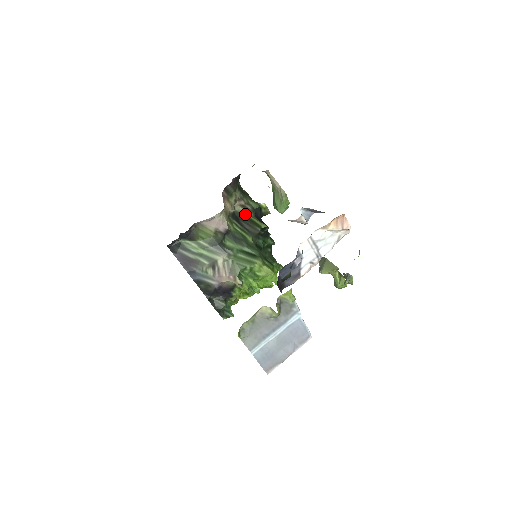
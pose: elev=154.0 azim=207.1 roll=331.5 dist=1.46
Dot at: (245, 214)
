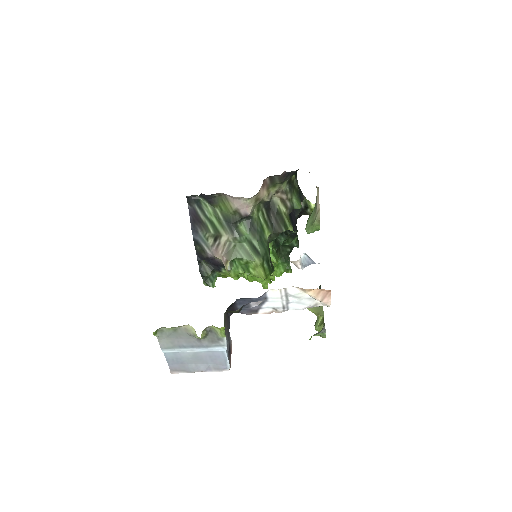
Dot at: (280, 208)
